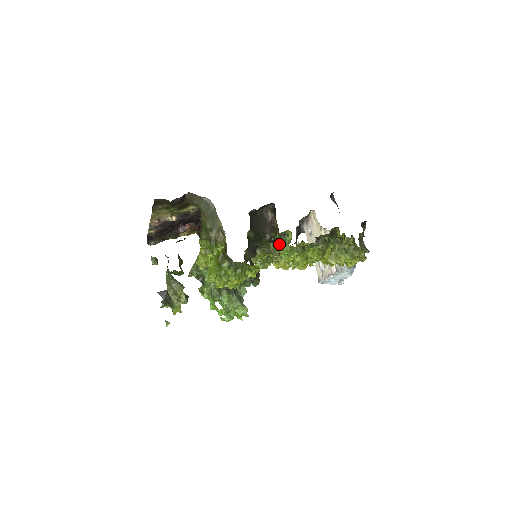
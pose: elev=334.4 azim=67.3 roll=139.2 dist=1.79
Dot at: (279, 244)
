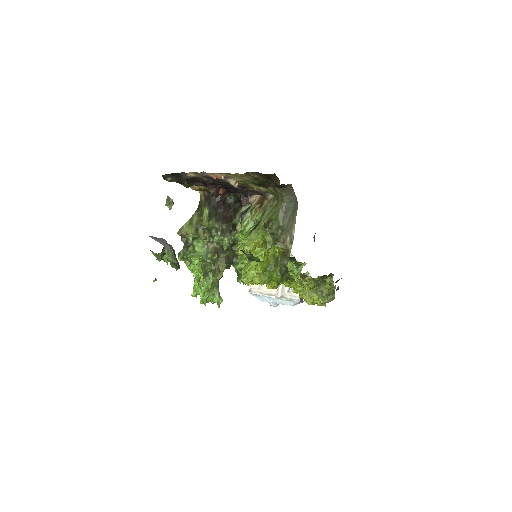
Dot at: occluded
